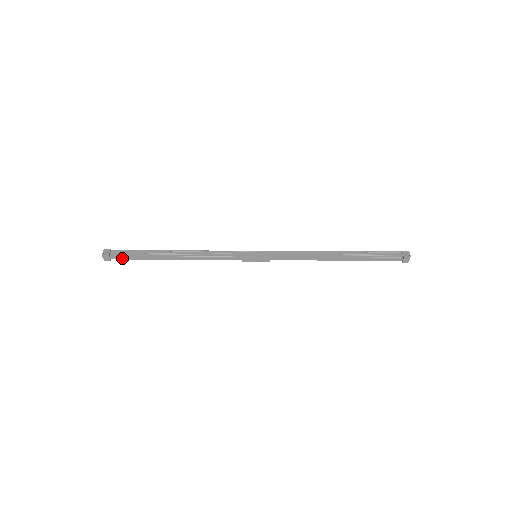
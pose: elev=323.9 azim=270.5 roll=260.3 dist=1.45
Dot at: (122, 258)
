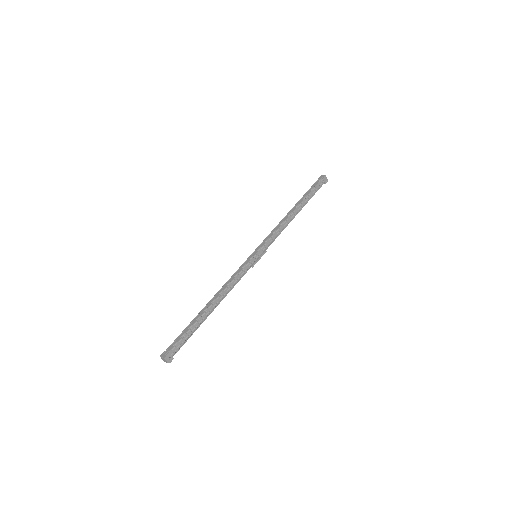
Dot at: (179, 347)
